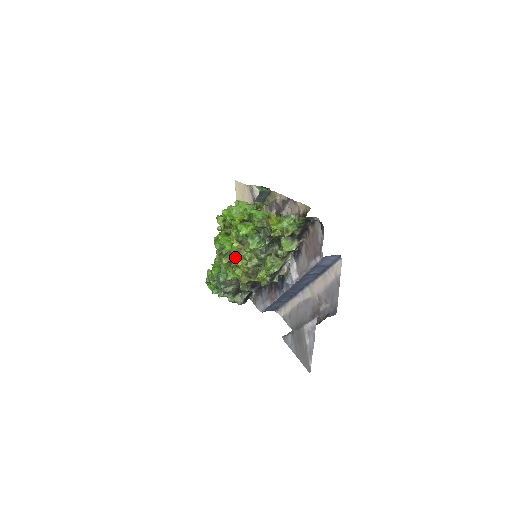
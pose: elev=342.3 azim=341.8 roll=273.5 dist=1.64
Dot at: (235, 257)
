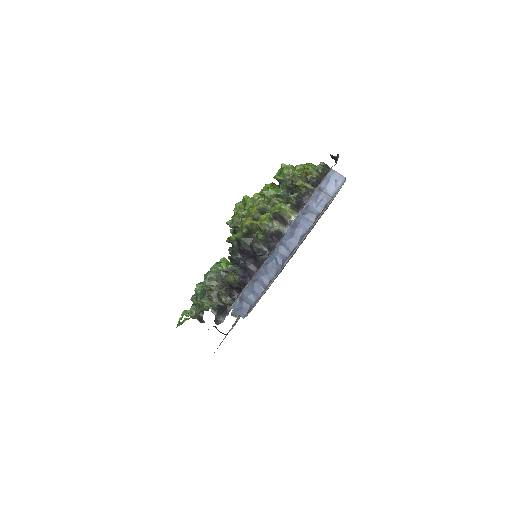
Dot at: occluded
